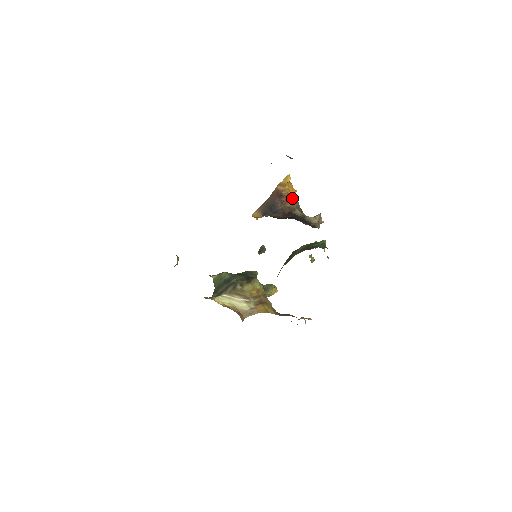
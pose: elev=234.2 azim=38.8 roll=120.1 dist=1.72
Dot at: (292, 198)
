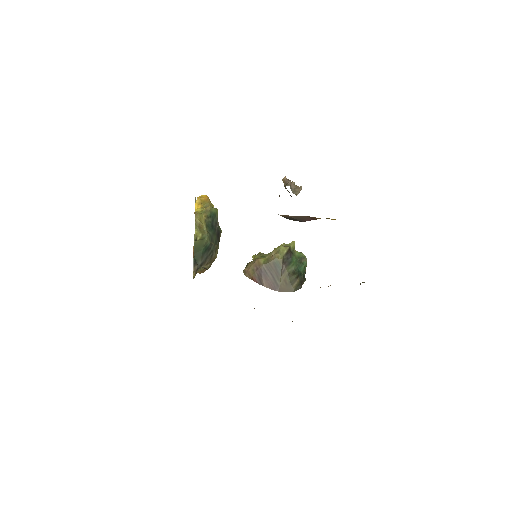
Dot at: occluded
